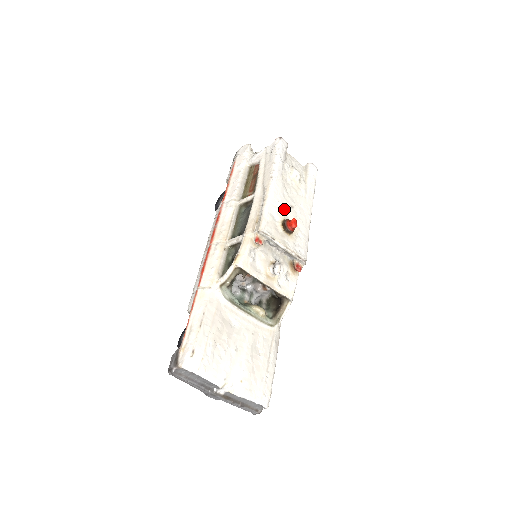
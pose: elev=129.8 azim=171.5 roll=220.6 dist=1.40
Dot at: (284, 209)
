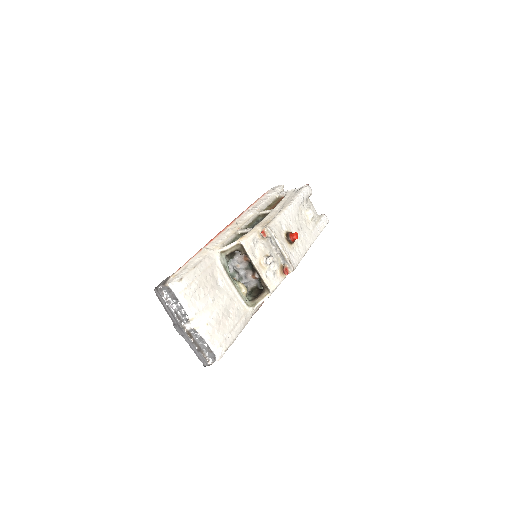
Dot at: (292, 226)
